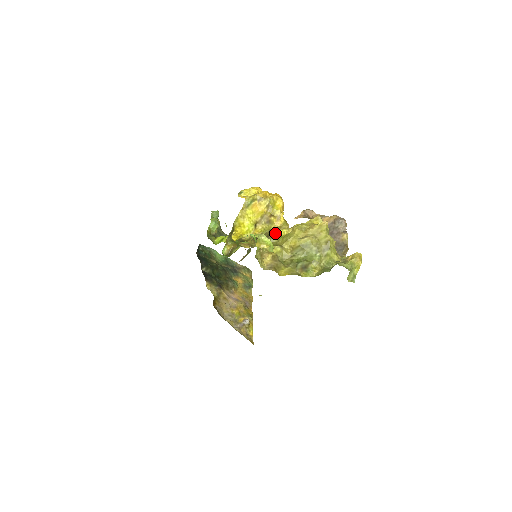
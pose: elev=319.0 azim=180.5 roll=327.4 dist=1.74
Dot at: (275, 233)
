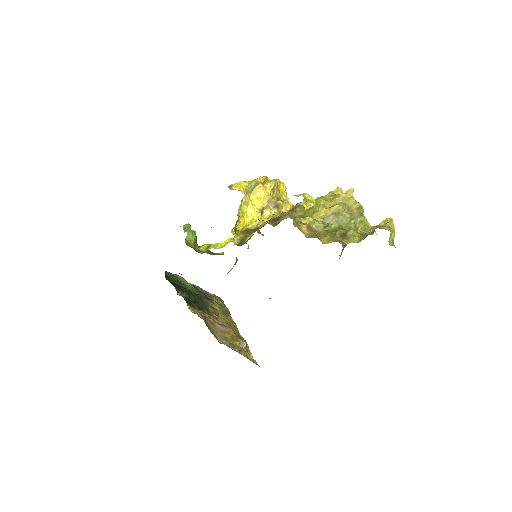
Dot at: (300, 206)
